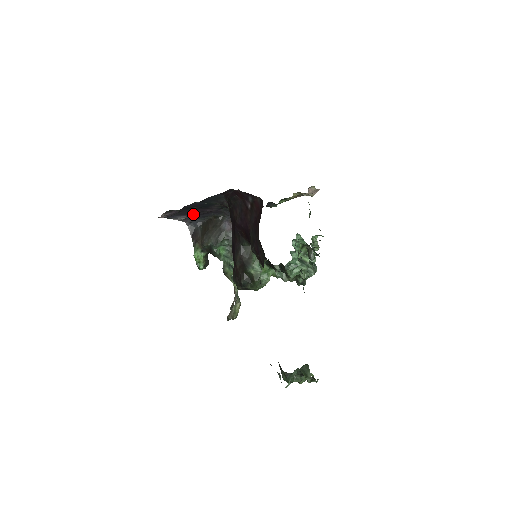
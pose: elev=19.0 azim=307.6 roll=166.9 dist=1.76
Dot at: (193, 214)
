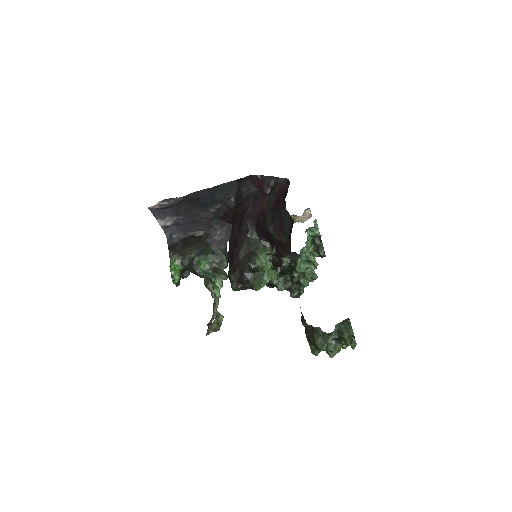
Dot at: (183, 218)
